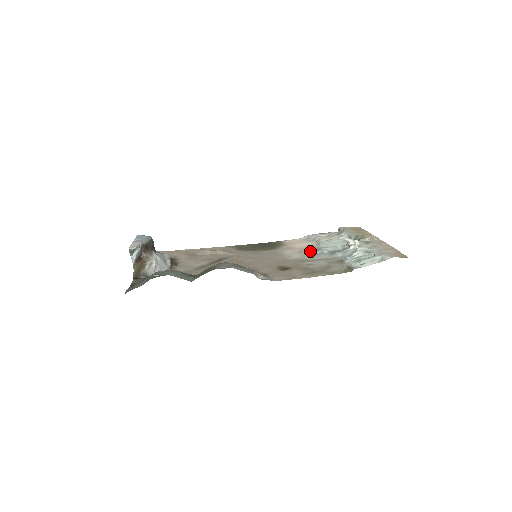
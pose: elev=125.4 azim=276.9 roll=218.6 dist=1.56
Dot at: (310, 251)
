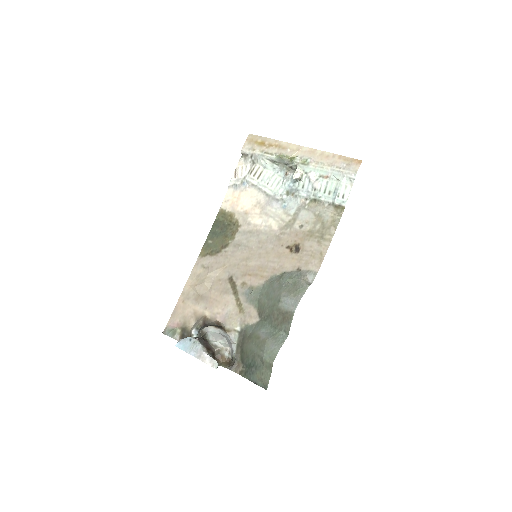
Dot at: (271, 206)
